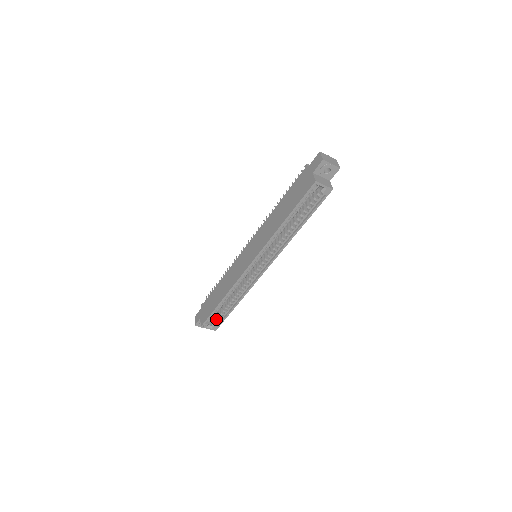
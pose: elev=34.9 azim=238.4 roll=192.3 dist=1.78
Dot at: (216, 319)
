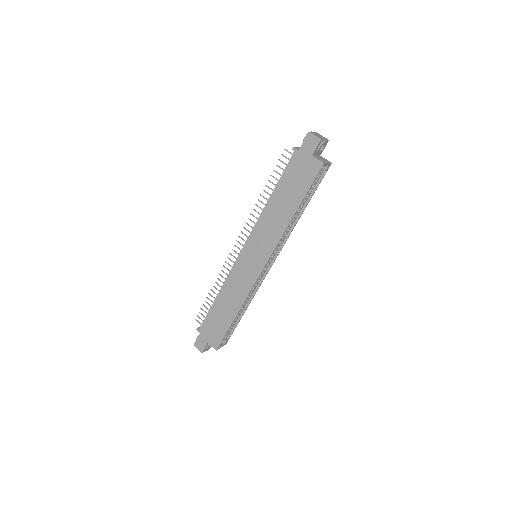
Dot at: occluded
